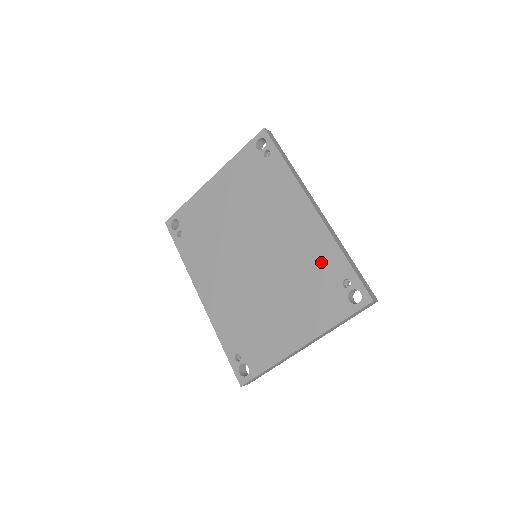
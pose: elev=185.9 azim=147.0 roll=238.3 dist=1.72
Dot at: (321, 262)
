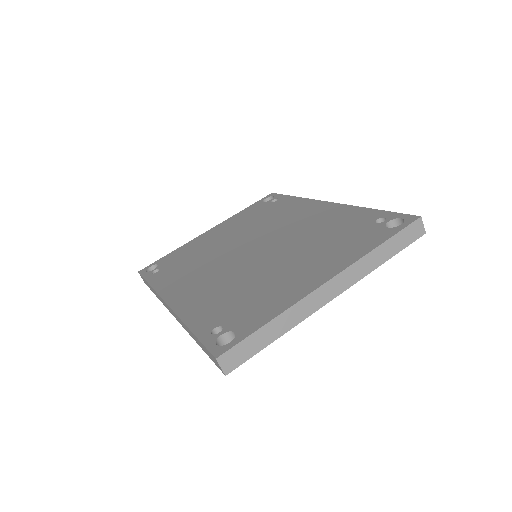
Dot at: (344, 221)
